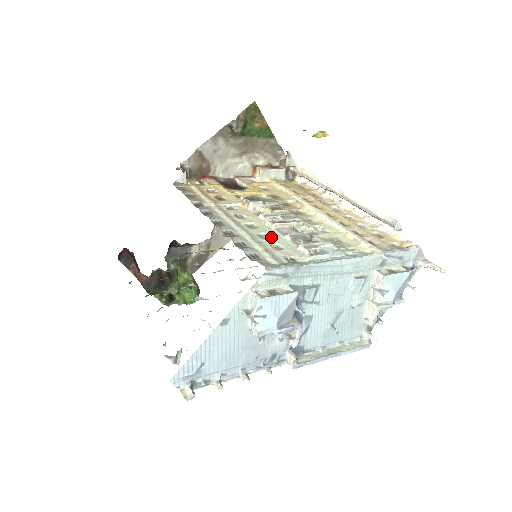
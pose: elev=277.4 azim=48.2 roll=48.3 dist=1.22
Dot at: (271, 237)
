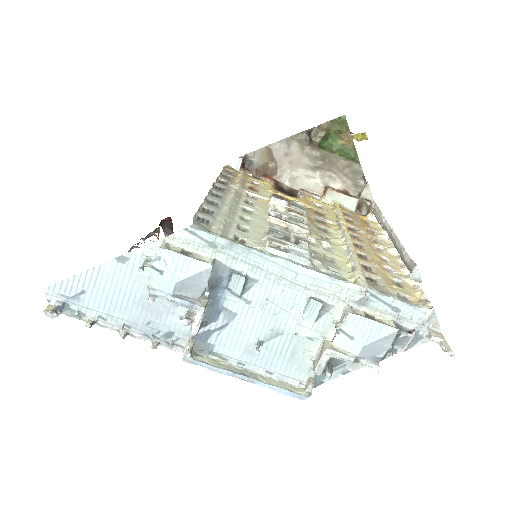
Dot at: (252, 222)
